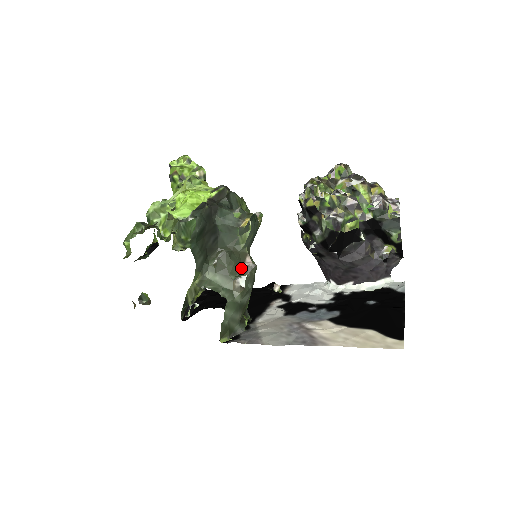
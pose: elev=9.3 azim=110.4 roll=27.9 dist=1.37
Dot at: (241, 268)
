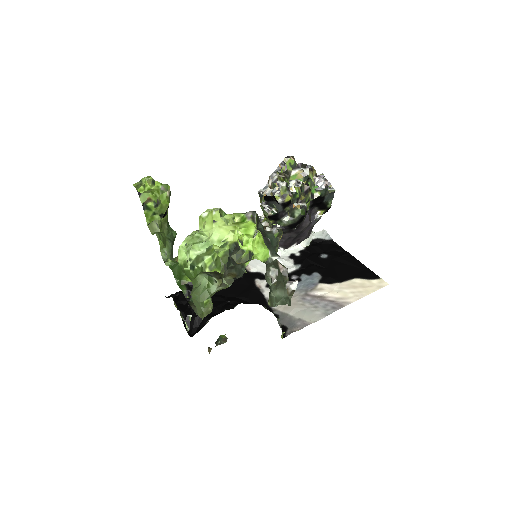
Dot at: occluded
